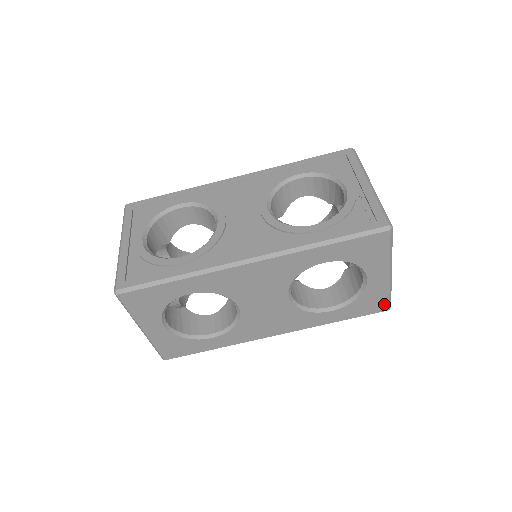
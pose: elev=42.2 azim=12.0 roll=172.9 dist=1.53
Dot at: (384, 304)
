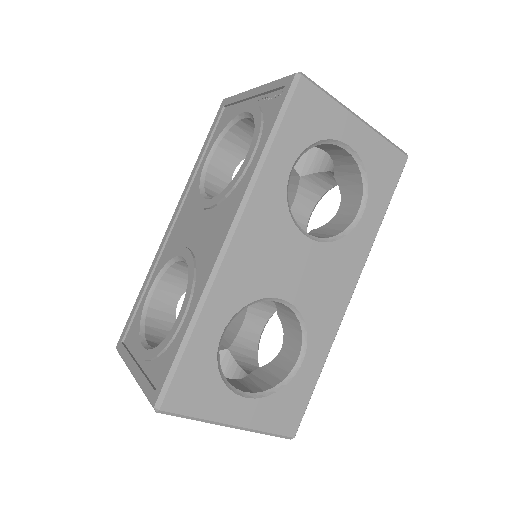
Dot at: (396, 155)
